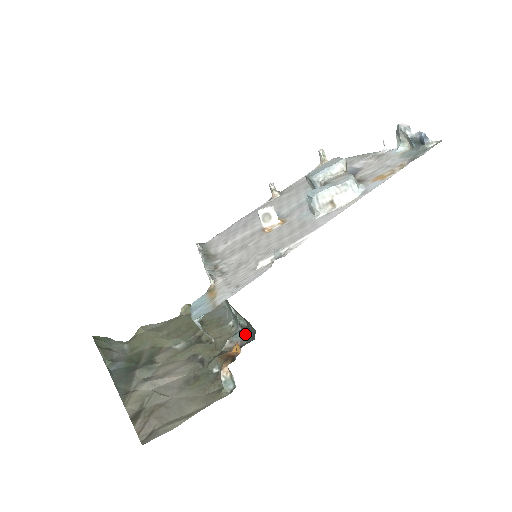
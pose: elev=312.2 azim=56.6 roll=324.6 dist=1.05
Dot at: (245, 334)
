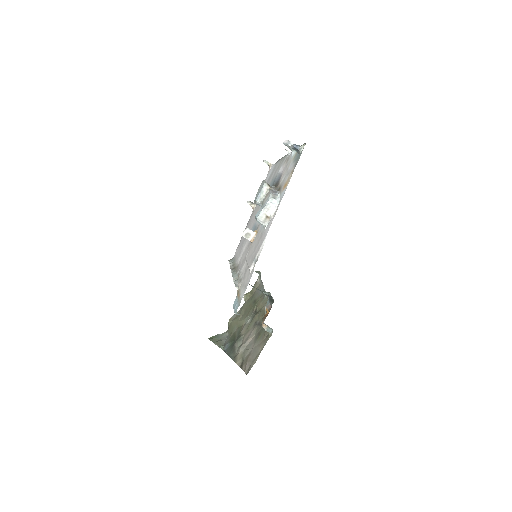
Dot at: (270, 300)
